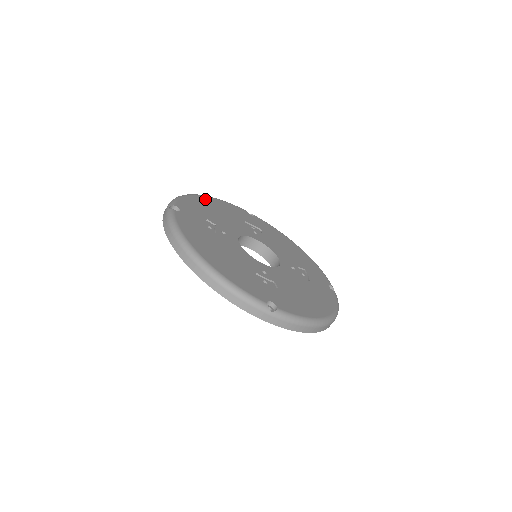
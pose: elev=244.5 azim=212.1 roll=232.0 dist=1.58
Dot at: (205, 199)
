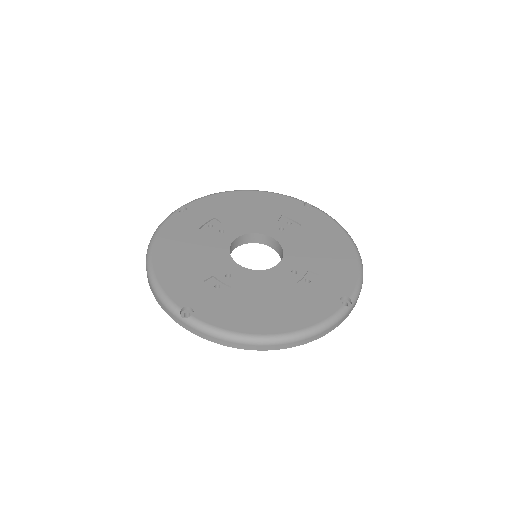
Dot at: (244, 194)
